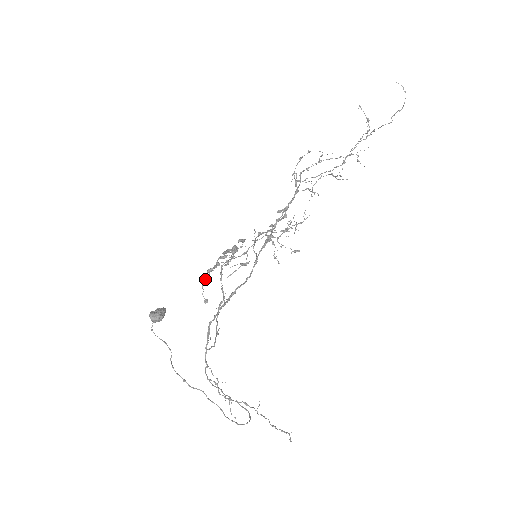
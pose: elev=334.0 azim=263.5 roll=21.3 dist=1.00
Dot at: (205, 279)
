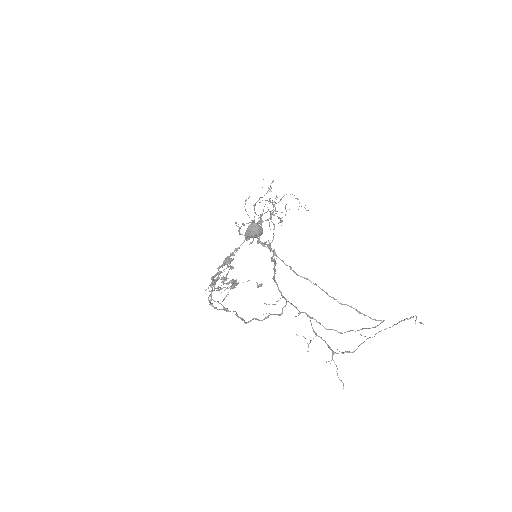
Dot at: (213, 290)
